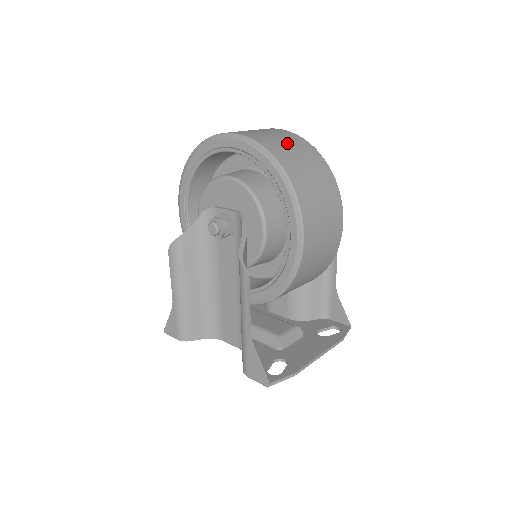
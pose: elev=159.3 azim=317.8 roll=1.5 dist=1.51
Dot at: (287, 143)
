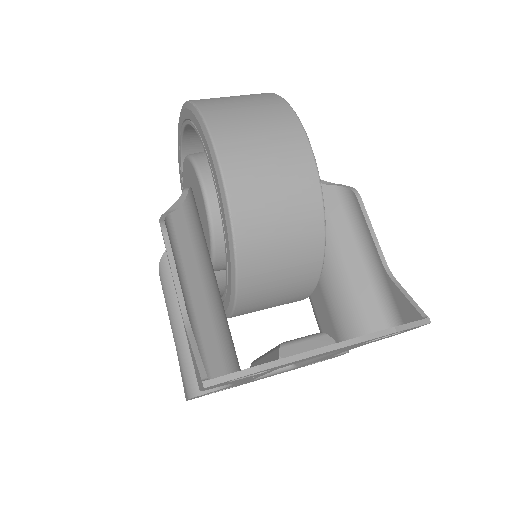
Dot at: occluded
